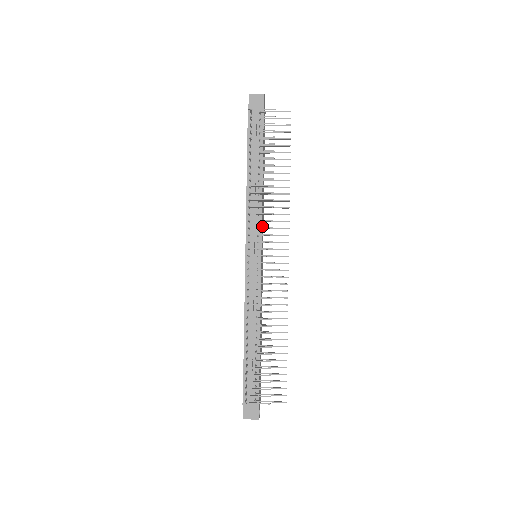
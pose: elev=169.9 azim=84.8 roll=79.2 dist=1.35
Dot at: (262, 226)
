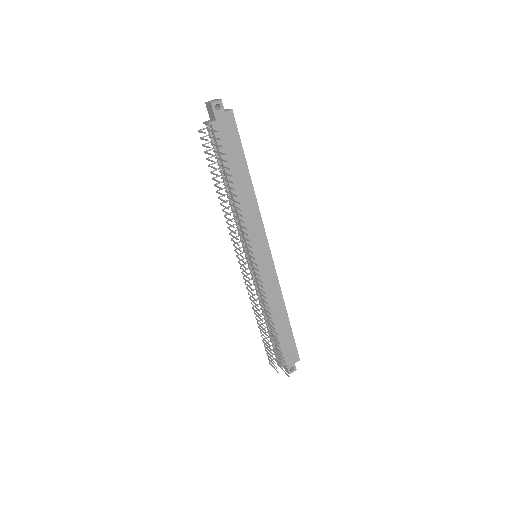
Dot at: (251, 232)
